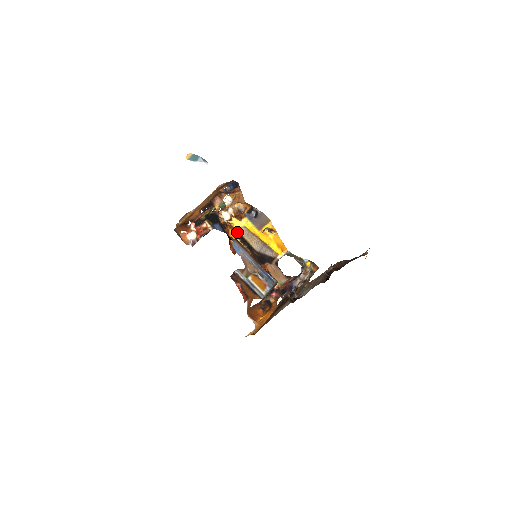
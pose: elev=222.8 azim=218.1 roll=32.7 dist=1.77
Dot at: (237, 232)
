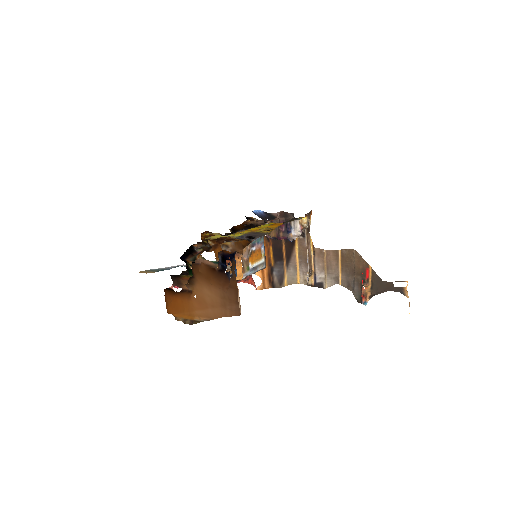
Dot at: occluded
